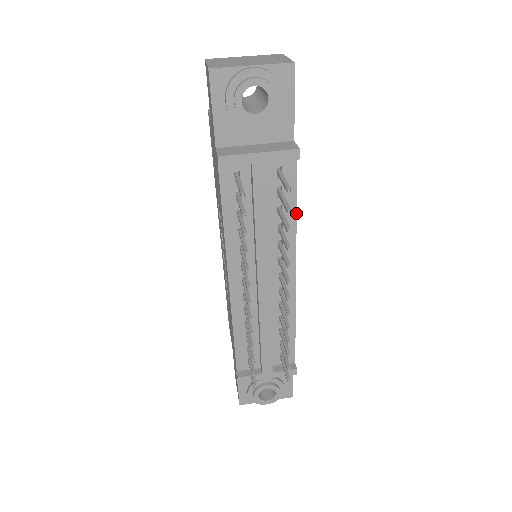
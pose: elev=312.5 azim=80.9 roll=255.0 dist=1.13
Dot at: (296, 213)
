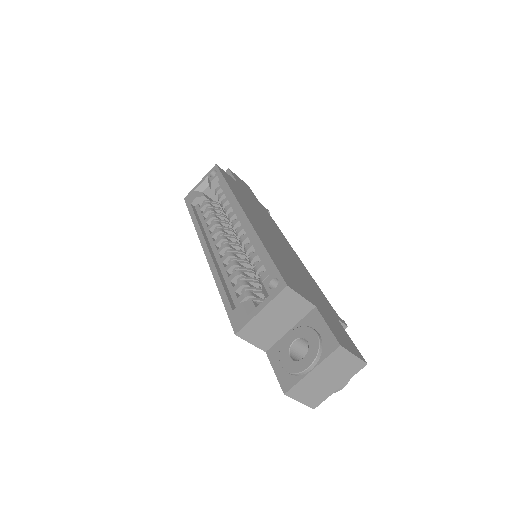
Dot at: (318, 287)
